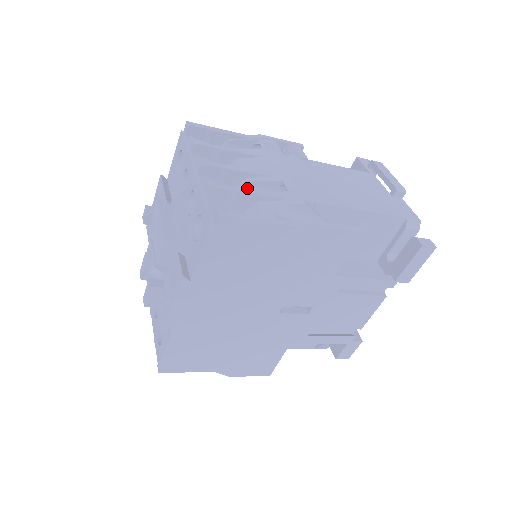
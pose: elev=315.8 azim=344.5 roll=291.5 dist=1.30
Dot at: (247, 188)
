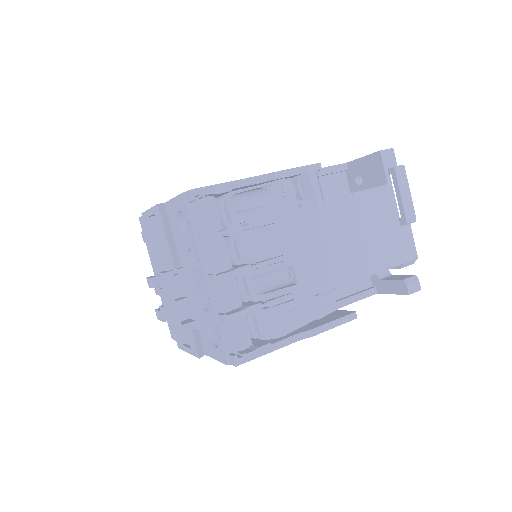
Dot at: (257, 276)
